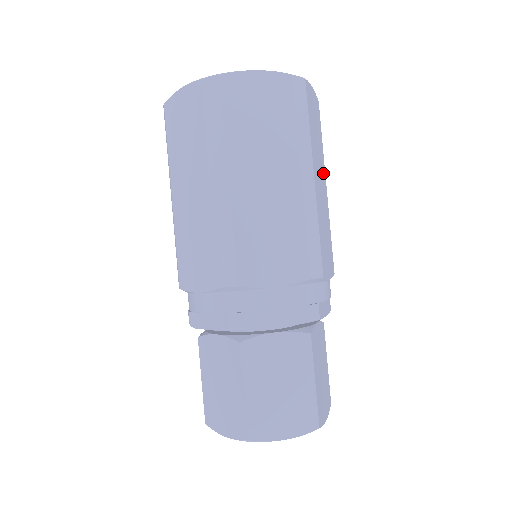
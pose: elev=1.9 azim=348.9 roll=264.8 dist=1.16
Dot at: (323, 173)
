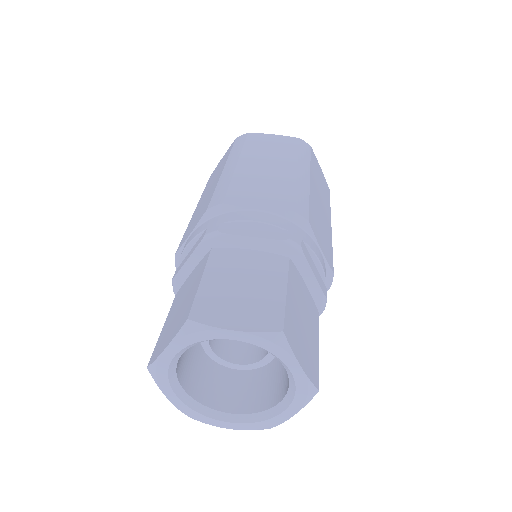
Dot at: (327, 212)
